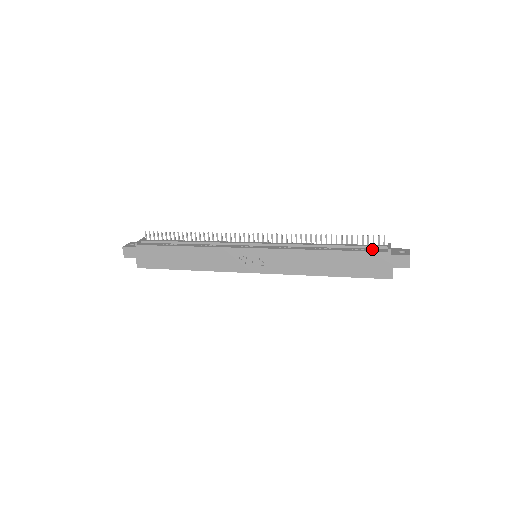
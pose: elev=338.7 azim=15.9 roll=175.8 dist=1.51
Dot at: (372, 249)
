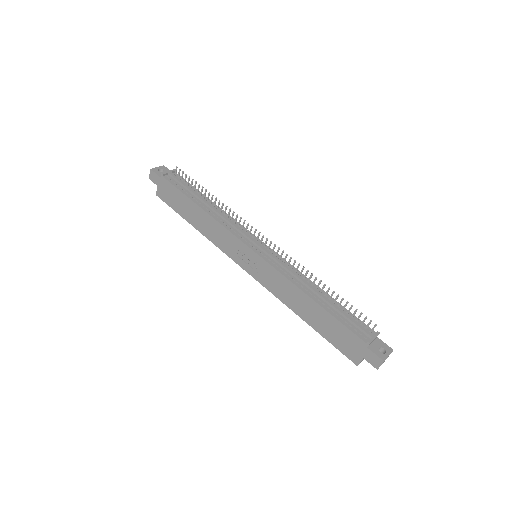
Dot at: (355, 329)
